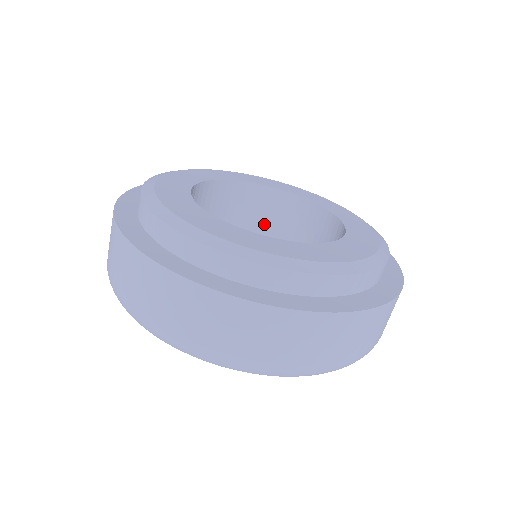
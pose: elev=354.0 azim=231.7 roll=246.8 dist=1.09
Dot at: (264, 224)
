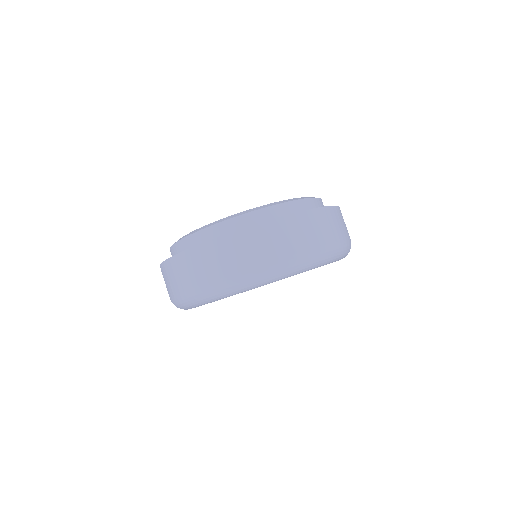
Dot at: occluded
